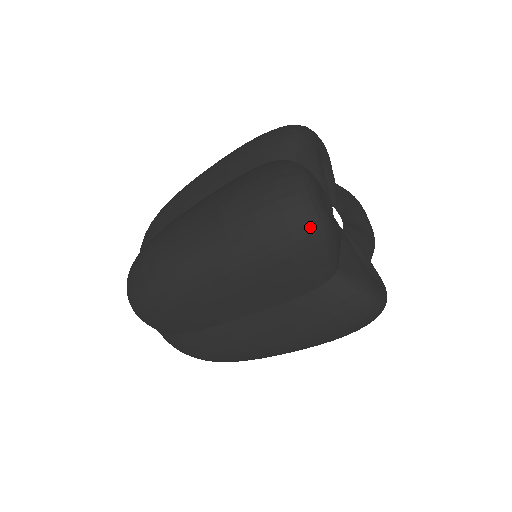
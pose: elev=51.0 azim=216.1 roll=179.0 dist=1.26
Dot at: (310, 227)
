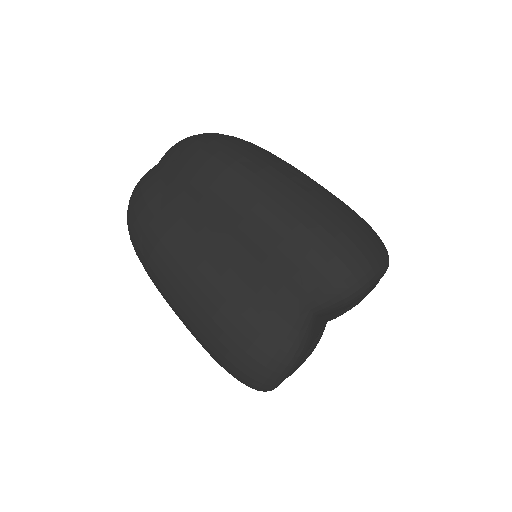
Dot at: (255, 389)
